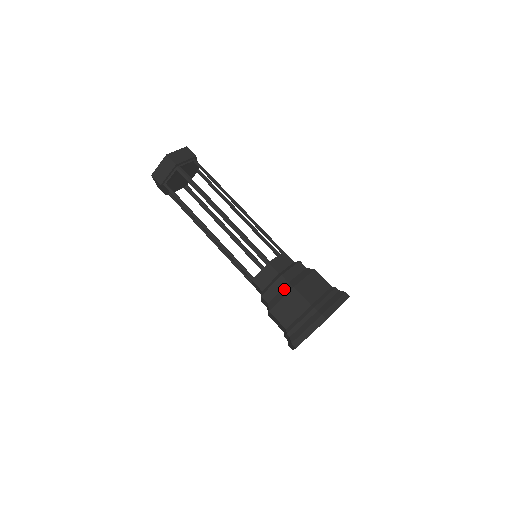
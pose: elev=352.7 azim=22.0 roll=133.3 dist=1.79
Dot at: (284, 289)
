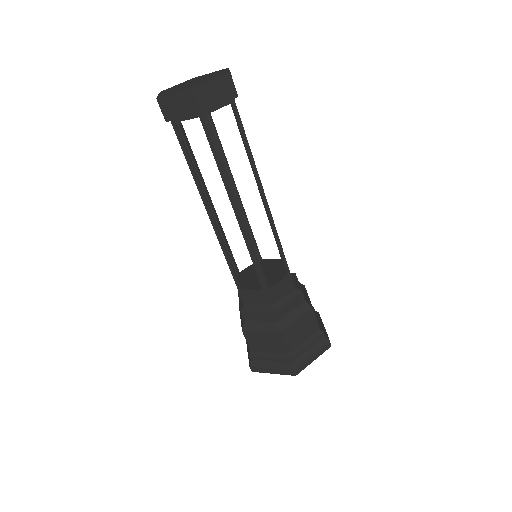
Dot at: (300, 308)
